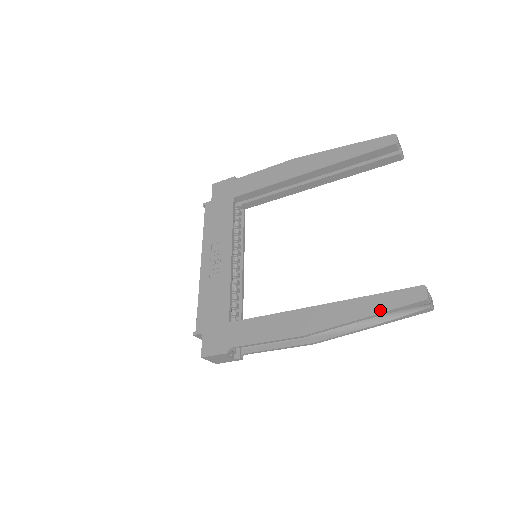
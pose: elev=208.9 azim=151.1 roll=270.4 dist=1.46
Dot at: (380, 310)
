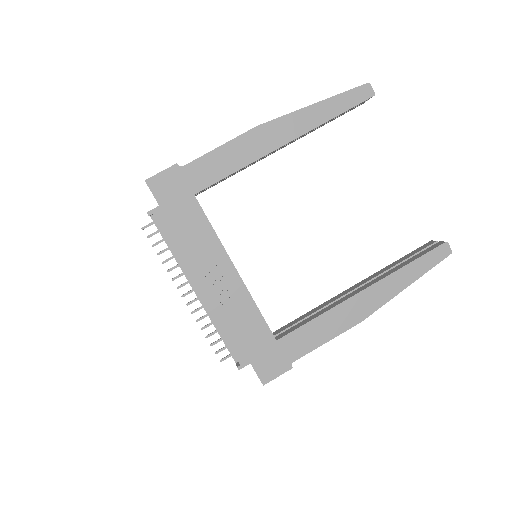
Dot at: (420, 275)
